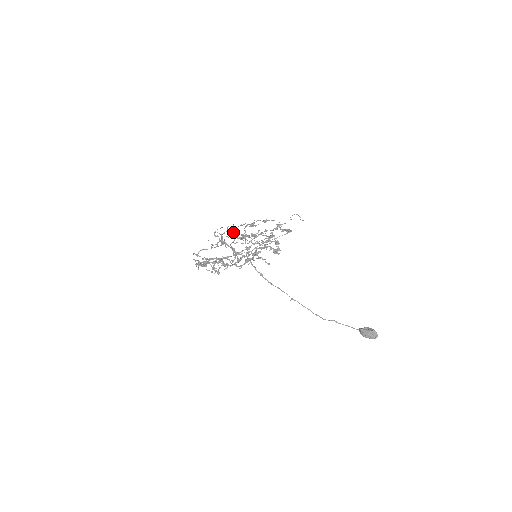
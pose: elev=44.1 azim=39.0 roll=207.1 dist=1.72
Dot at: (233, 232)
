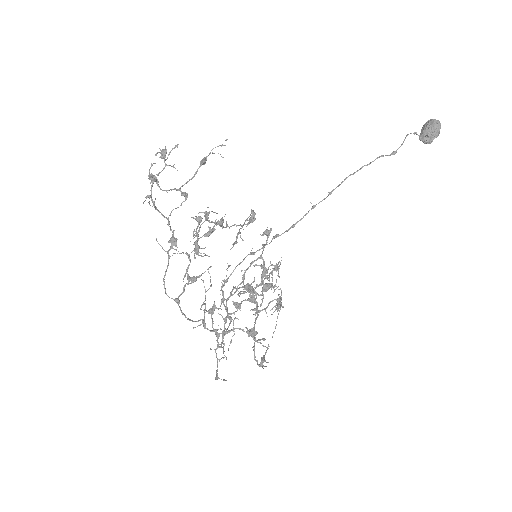
Dot at: (225, 321)
